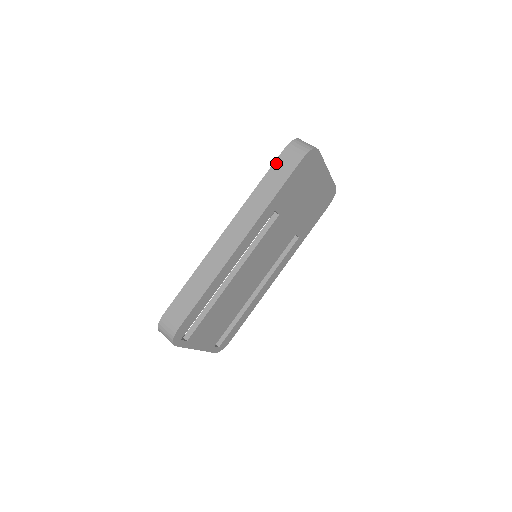
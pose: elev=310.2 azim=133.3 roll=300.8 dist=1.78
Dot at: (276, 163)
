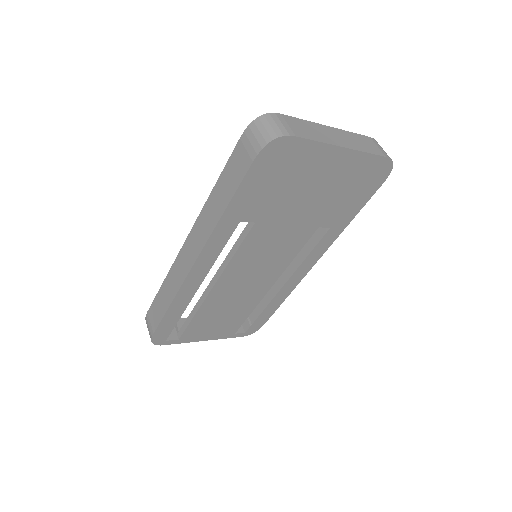
Dot at: (231, 157)
